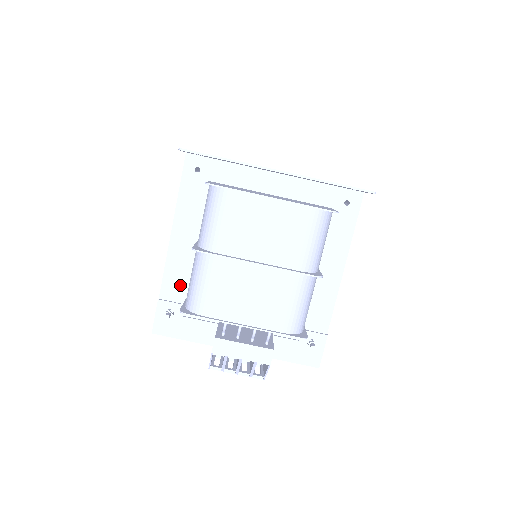
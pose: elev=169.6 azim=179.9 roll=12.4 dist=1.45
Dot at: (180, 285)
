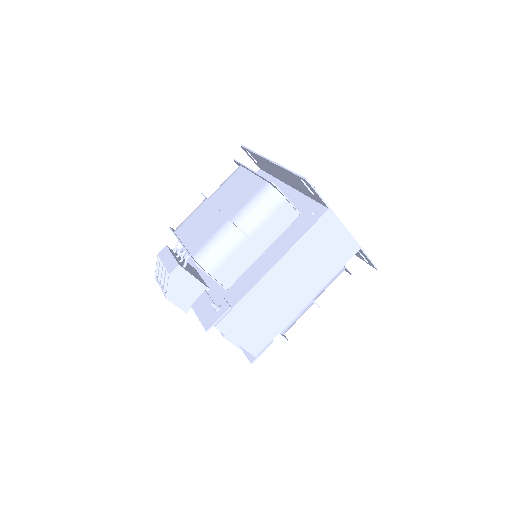
Dot at: occluded
